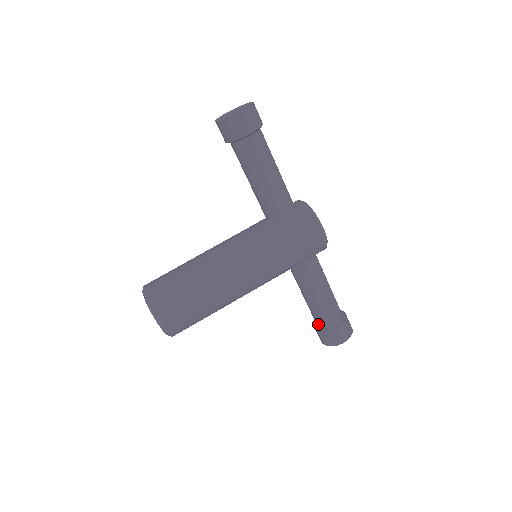
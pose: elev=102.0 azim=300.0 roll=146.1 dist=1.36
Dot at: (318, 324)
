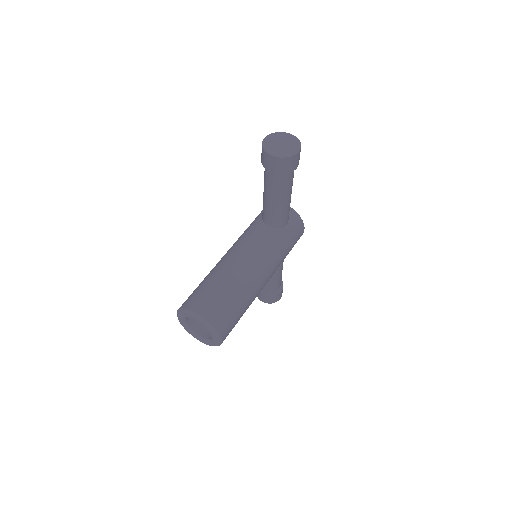
Dot at: (267, 290)
